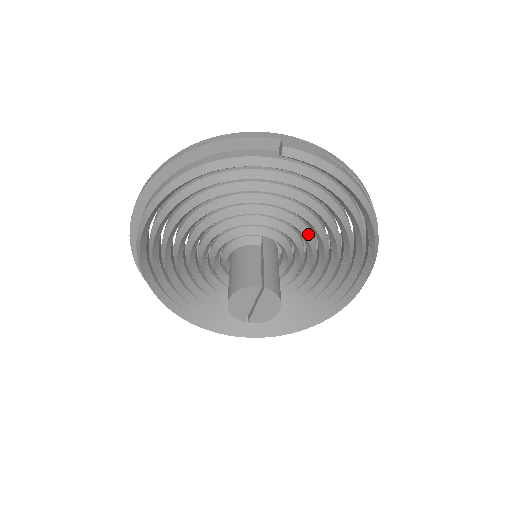
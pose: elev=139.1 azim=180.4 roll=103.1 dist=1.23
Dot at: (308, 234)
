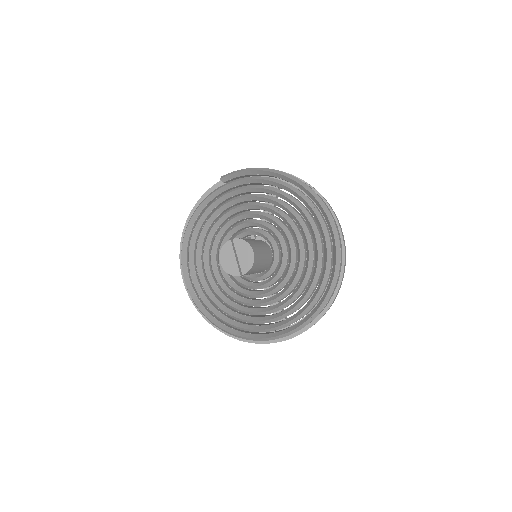
Dot at: (269, 216)
